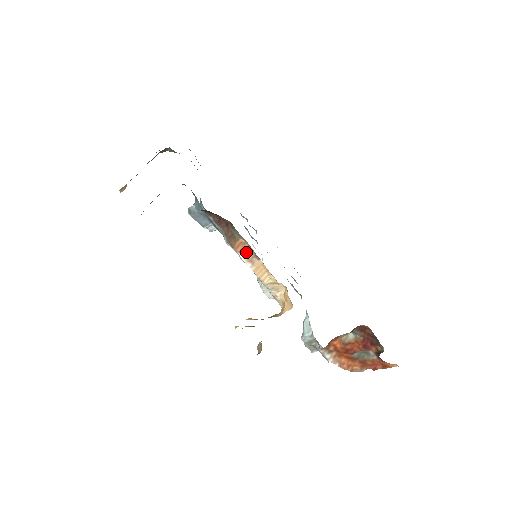
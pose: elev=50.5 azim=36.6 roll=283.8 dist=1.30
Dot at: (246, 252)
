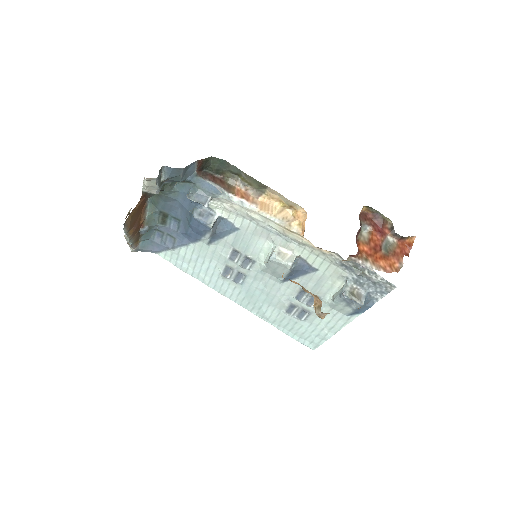
Dot at: (246, 196)
